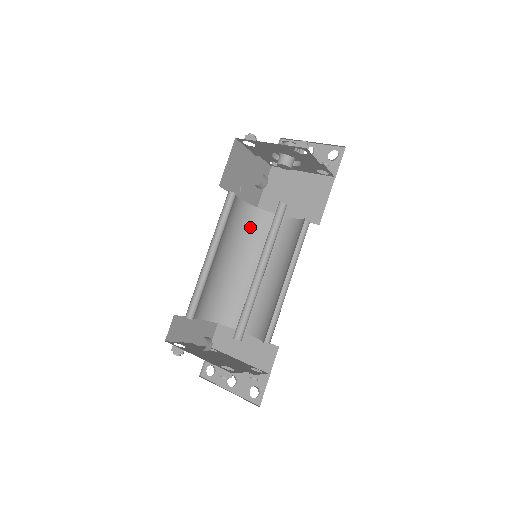
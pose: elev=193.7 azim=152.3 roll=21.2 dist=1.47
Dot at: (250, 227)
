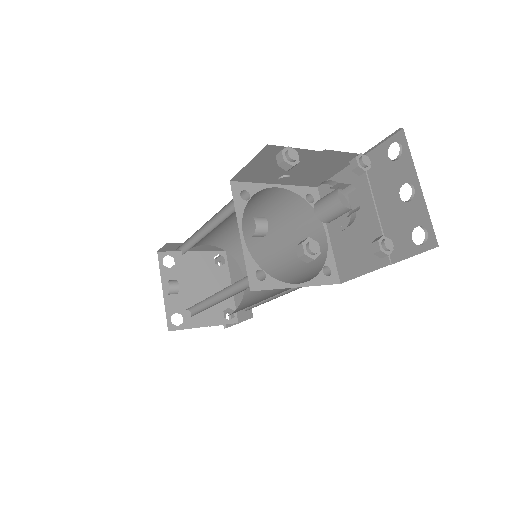
Dot at: (287, 209)
